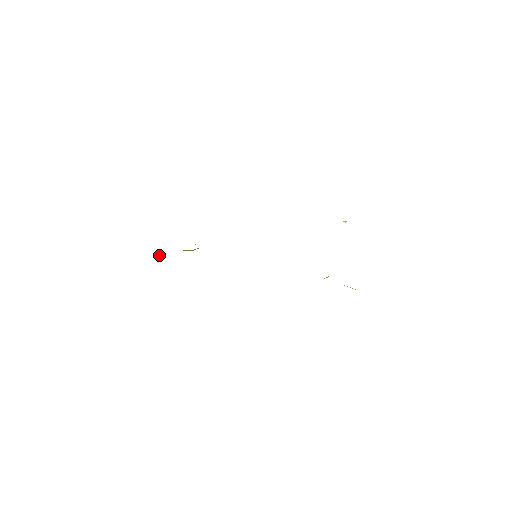
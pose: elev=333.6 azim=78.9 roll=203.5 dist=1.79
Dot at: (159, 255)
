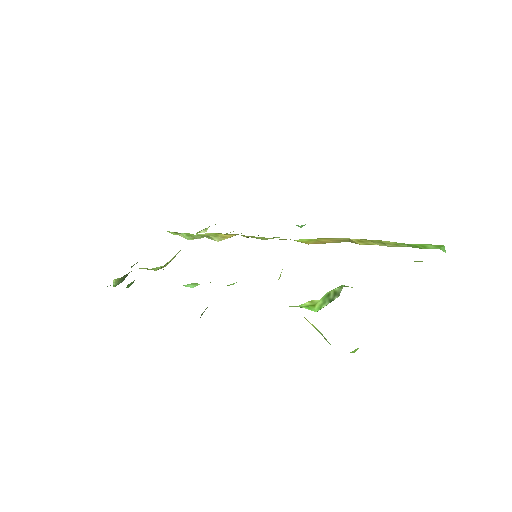
Dot at: (182, 234)
